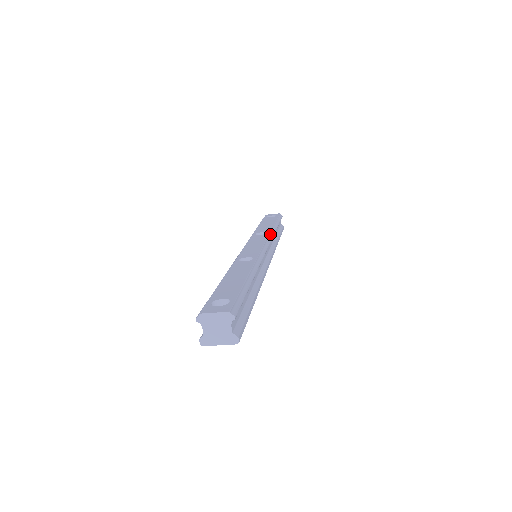
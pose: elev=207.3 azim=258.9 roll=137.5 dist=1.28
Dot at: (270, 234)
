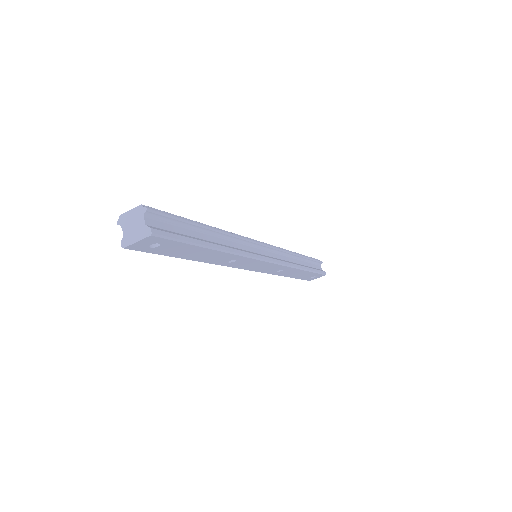
Dot at: occluded
